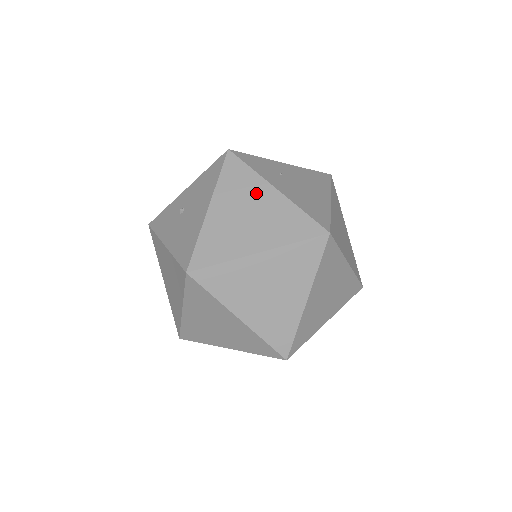
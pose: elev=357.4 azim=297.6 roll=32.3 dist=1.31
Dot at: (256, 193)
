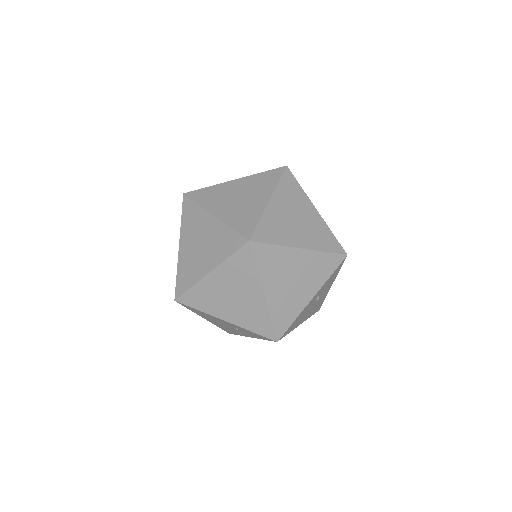
Dot at: occluded
